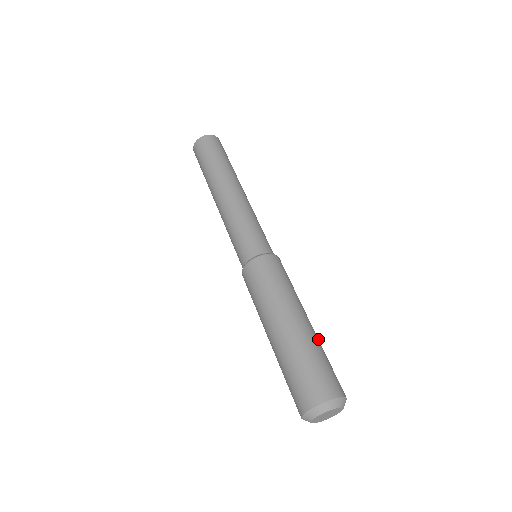
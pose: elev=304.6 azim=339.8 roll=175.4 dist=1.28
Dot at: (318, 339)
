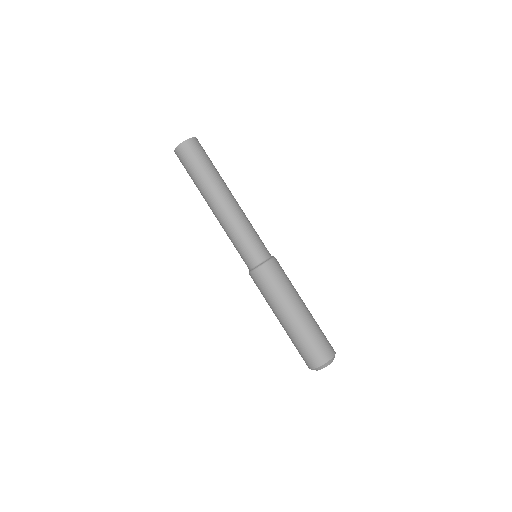
Dot at: occluded
